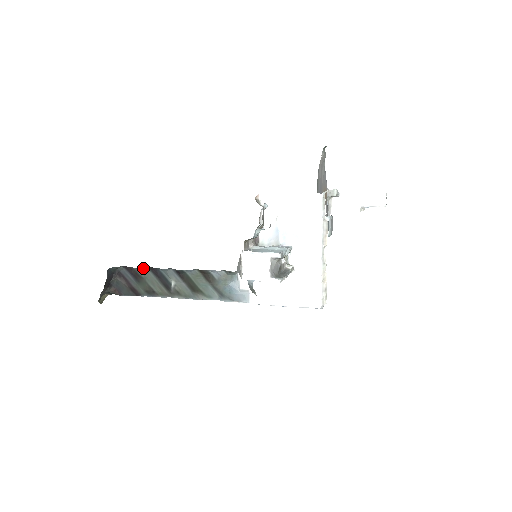
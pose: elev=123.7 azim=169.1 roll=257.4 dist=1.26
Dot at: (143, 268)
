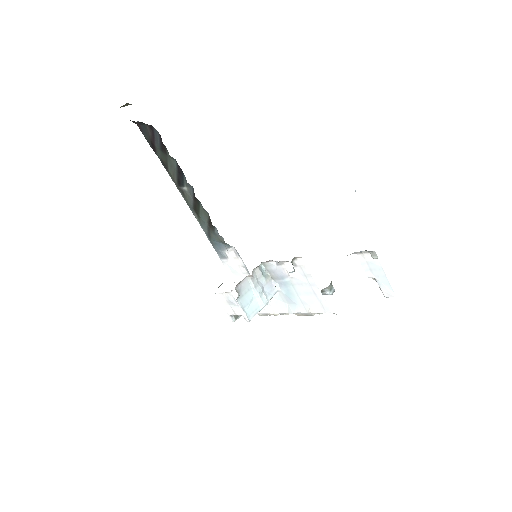
Dot at: (172, 158)
